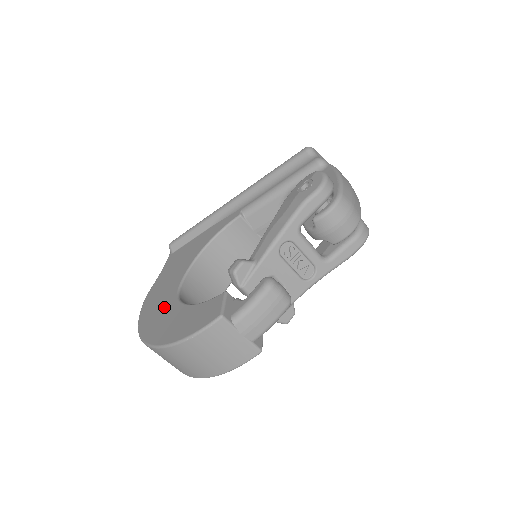
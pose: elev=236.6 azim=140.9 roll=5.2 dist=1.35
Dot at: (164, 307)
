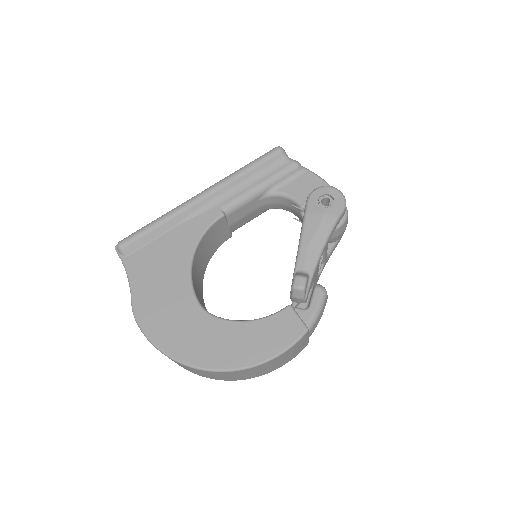
Dot at: (196, 327)
